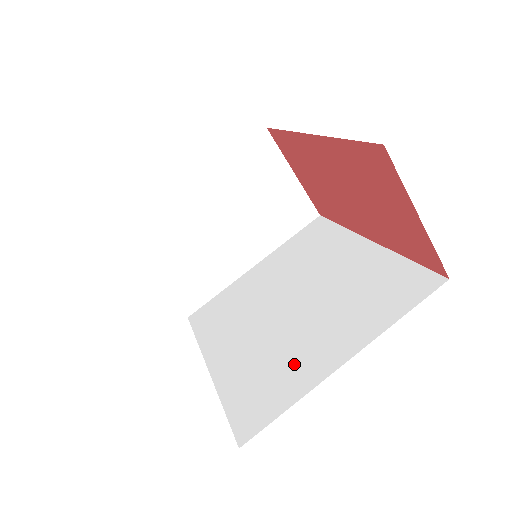
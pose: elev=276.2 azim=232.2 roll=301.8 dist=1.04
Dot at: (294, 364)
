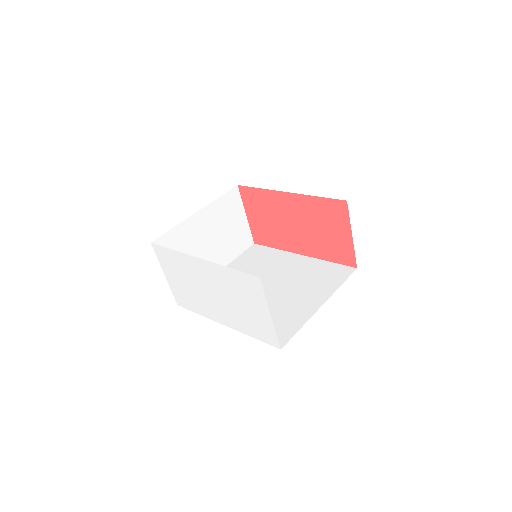
Dot at: (290, 312)
